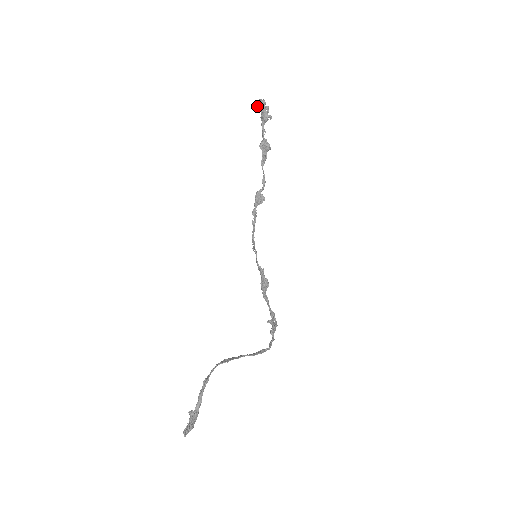
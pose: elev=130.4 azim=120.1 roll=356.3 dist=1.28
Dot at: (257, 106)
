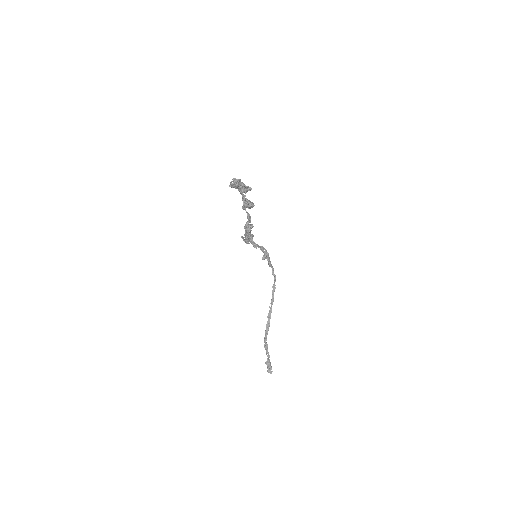
Dot at: (232, 186)
